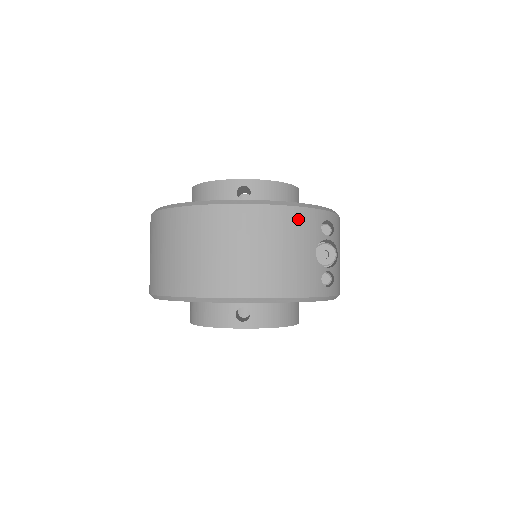
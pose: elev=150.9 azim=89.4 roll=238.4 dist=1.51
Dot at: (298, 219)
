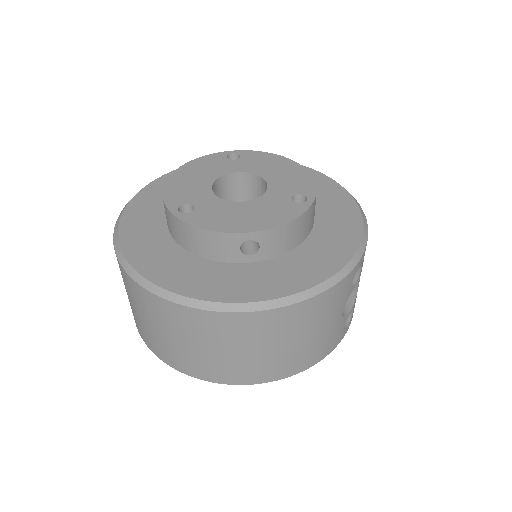
Dot at: (328, 300)
